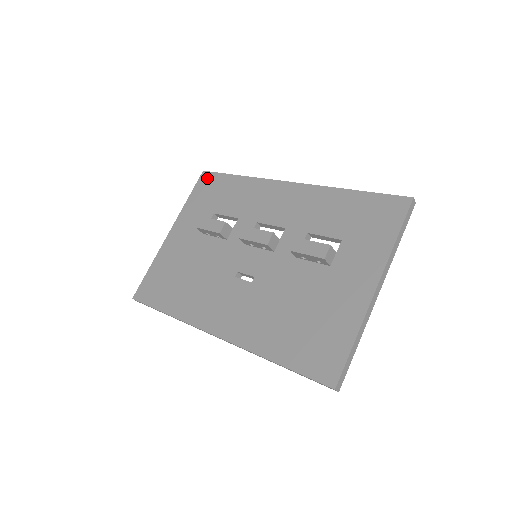
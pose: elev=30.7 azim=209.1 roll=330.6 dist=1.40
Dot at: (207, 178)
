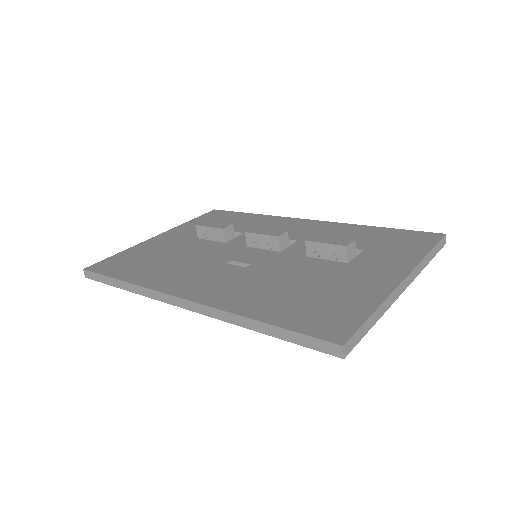
Dot at: (217, 212)
